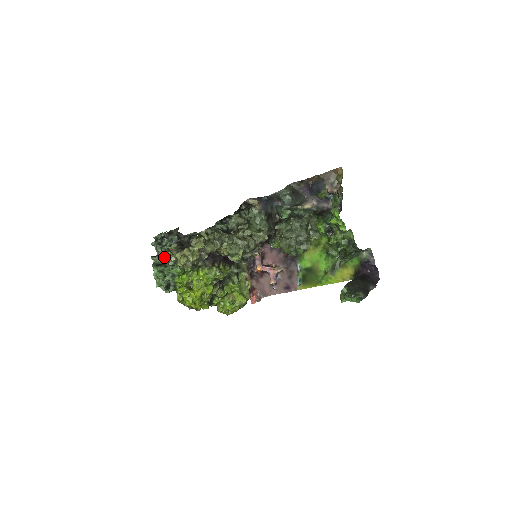
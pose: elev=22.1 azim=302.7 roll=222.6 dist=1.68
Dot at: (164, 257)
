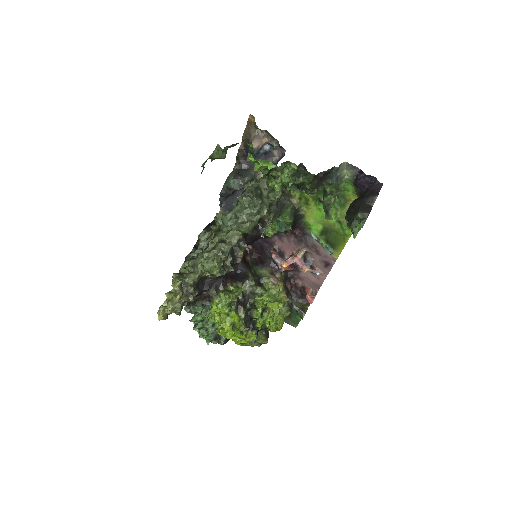
Dot at: (159, 314)
